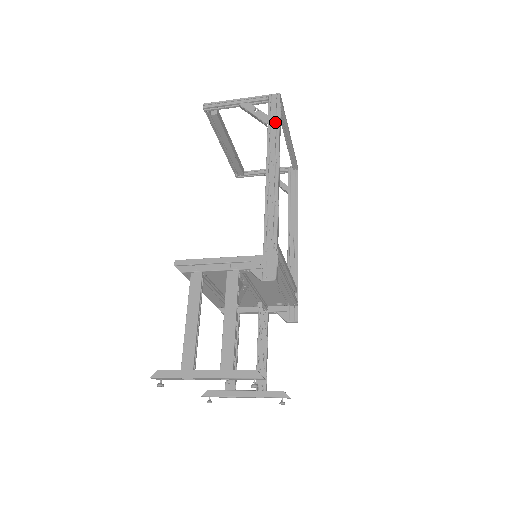
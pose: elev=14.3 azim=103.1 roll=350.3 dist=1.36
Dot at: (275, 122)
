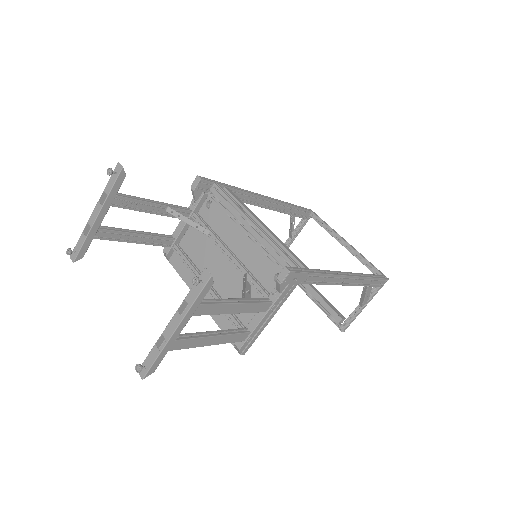
Dot at: occluded
